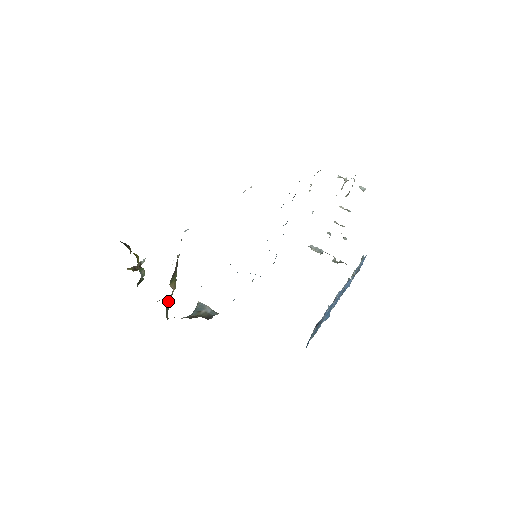
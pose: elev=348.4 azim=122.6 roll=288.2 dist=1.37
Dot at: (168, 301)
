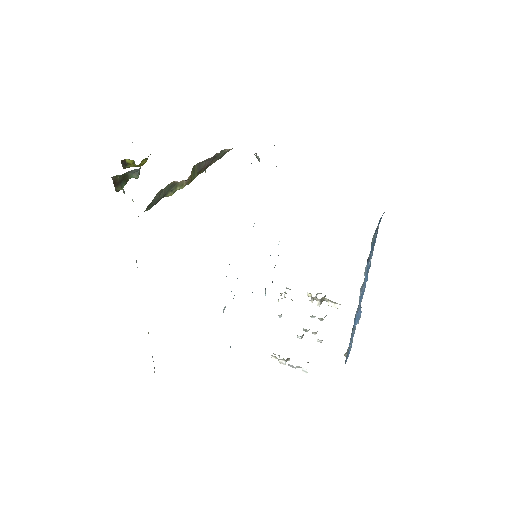
Dot at: (174, 183)
